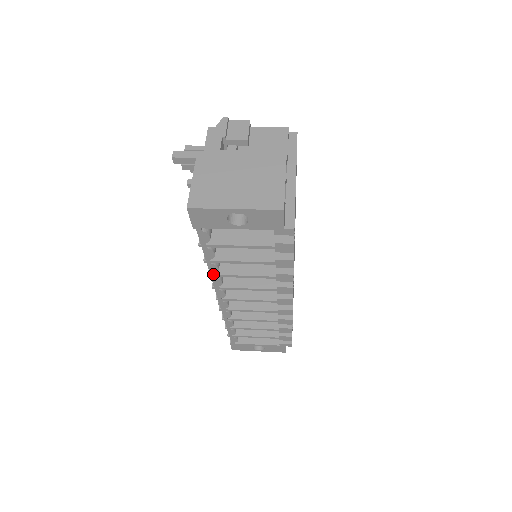
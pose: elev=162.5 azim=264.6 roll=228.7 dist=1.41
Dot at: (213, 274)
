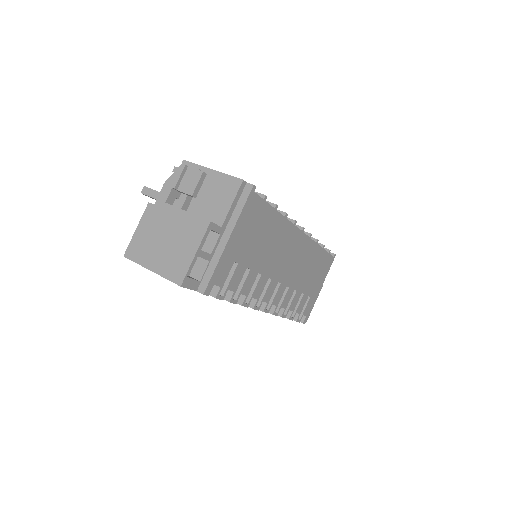
Dot at: occluded
